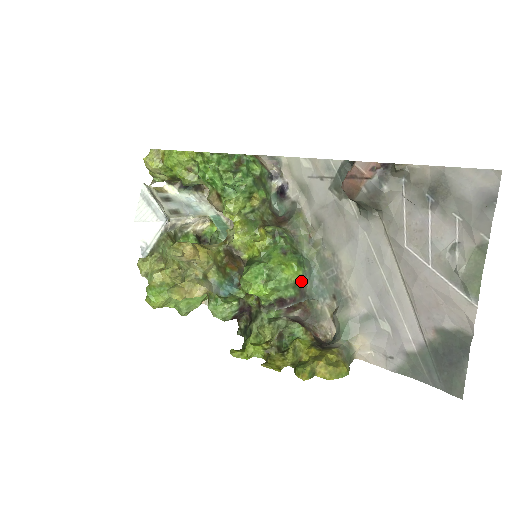
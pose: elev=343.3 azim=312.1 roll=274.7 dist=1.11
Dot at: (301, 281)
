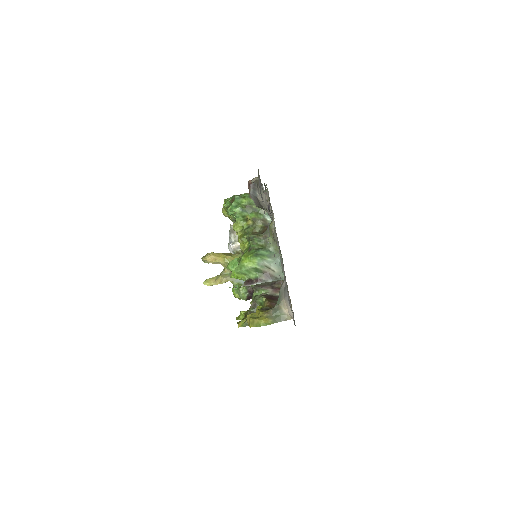
Dot at: (259, 267)
